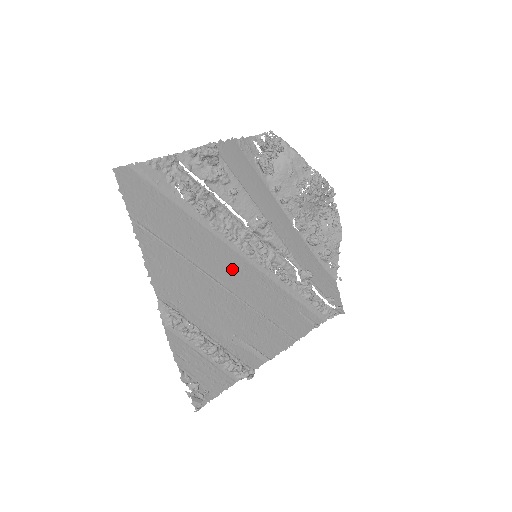
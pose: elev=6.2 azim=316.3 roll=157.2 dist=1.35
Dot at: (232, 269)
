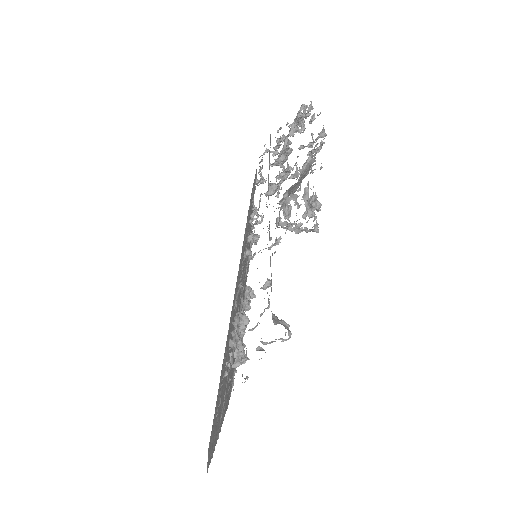
Dot at: occluded
